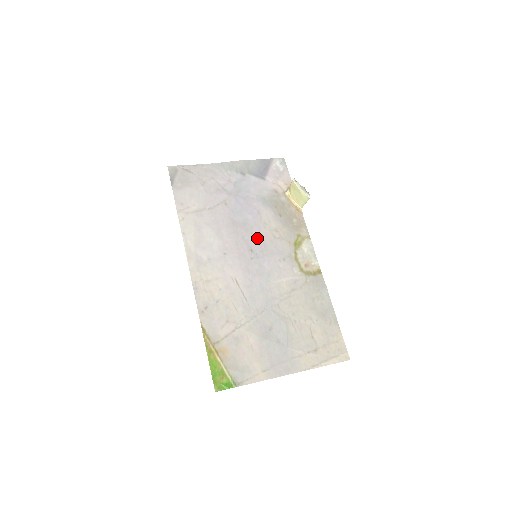
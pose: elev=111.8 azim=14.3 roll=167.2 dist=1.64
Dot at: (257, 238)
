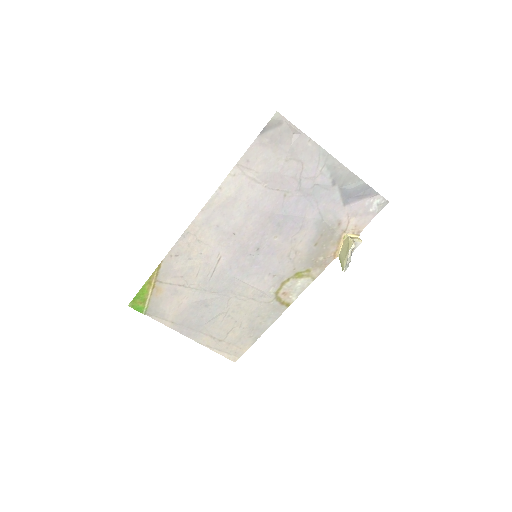
Dot at: (274, 244)
